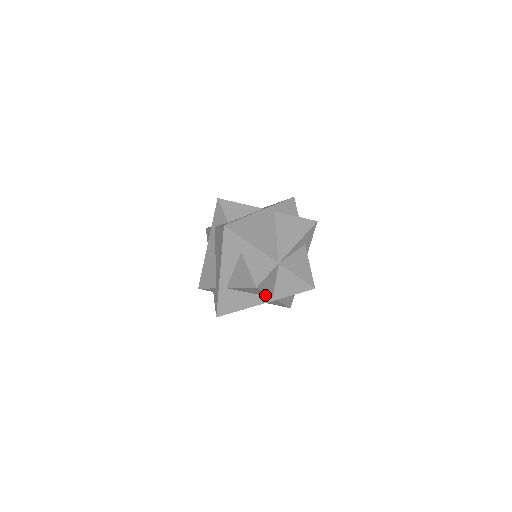
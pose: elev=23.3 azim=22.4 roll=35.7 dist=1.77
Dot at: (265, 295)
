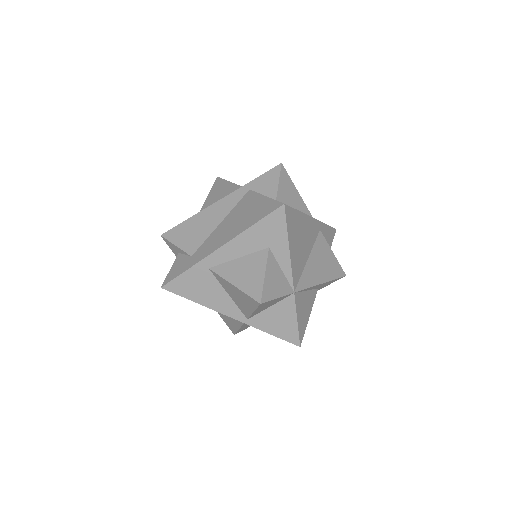
Dot at: (243, 311)
